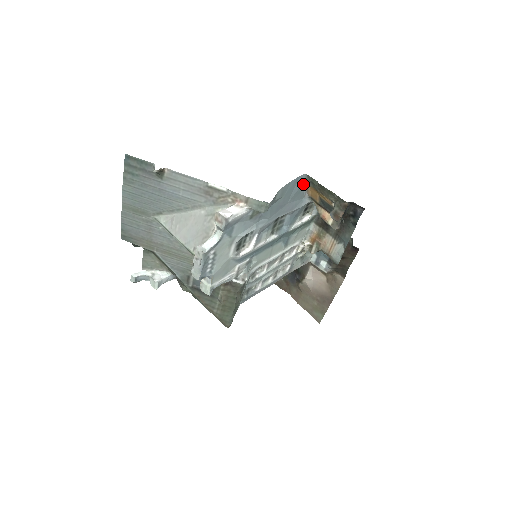
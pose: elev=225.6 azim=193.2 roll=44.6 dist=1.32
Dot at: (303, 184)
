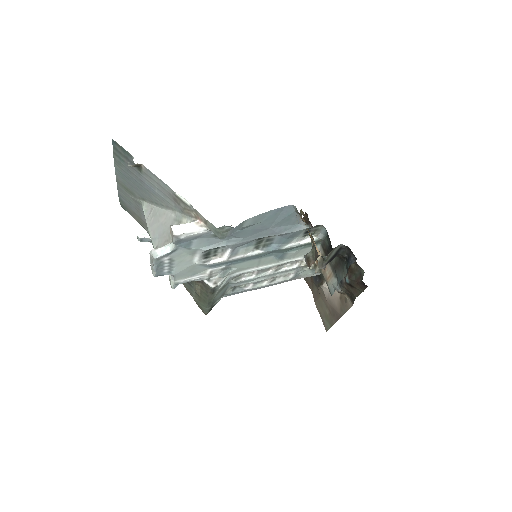
Dot at: (293, 213)
